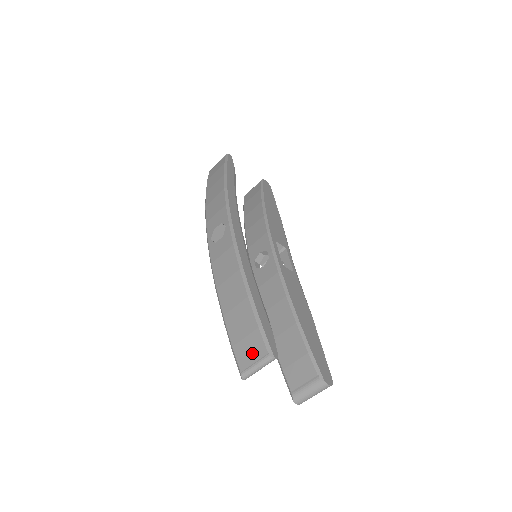
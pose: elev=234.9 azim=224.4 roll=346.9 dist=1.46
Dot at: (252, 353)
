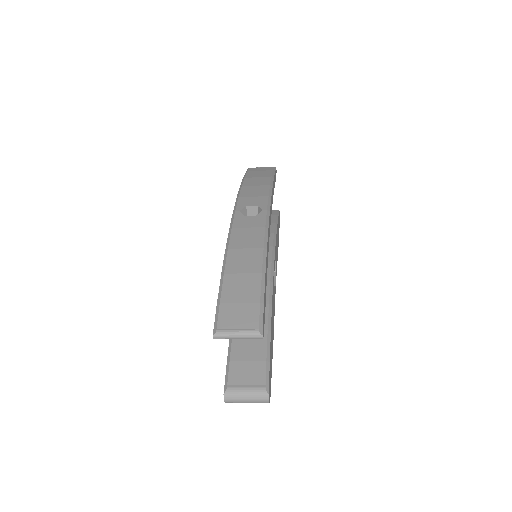
Dot at: (240, 319)
